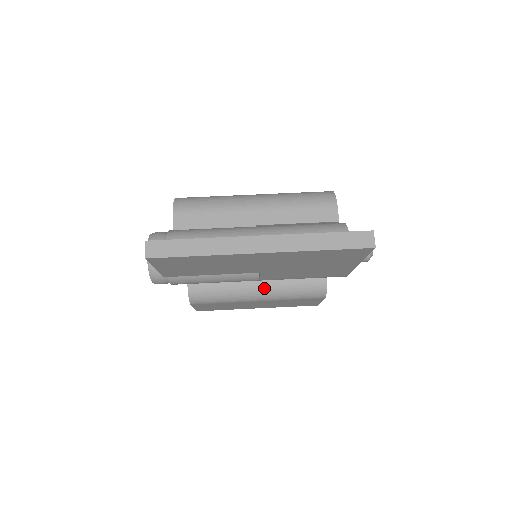
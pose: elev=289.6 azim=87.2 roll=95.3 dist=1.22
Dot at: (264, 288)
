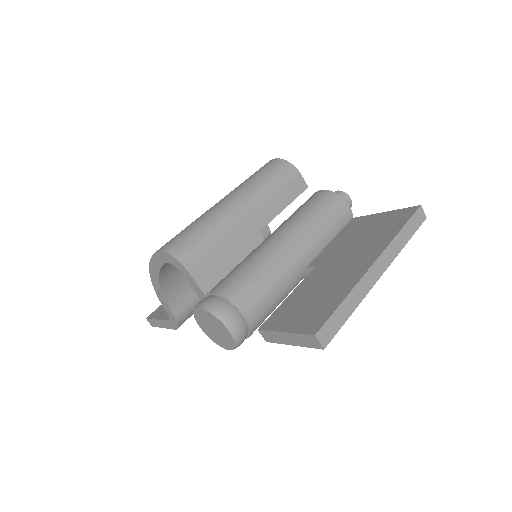
Dot at: occluded
